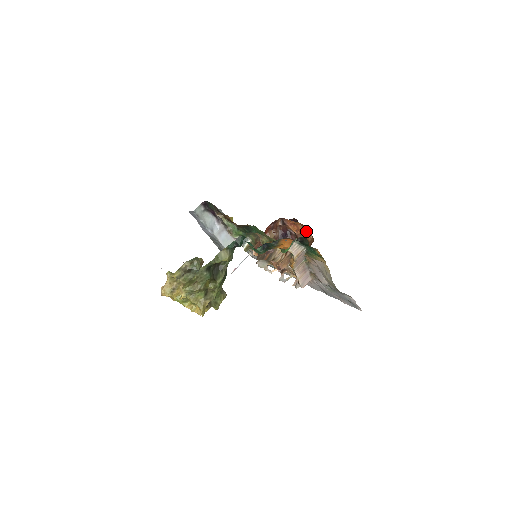
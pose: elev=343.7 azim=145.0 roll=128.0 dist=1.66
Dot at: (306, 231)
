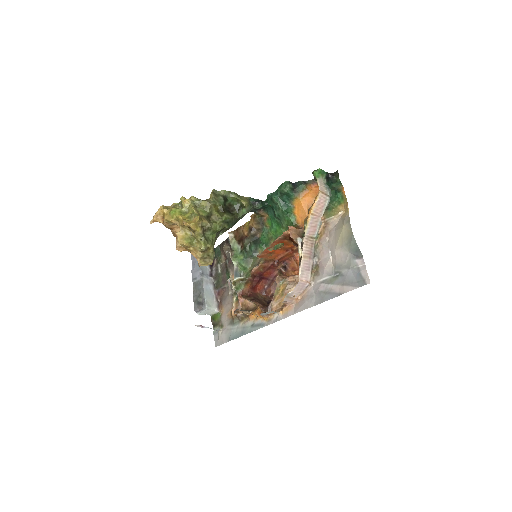
Dot at: occluded
